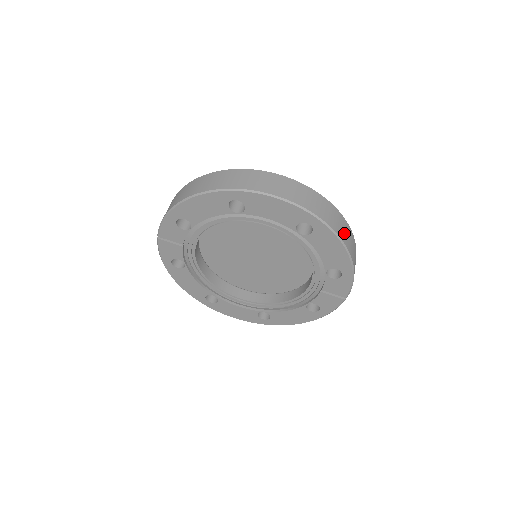
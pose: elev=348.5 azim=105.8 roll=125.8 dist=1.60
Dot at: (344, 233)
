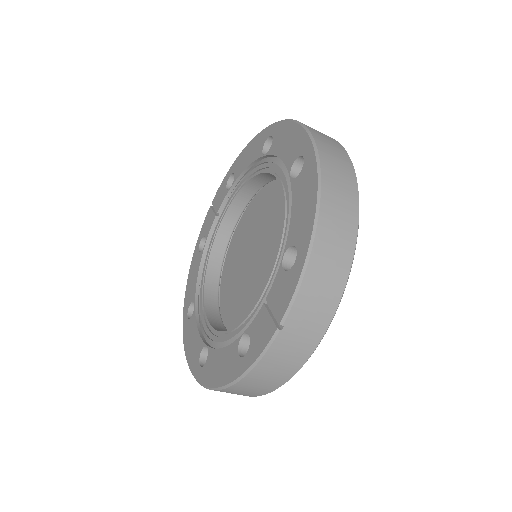
Dot at: (336, 193)
